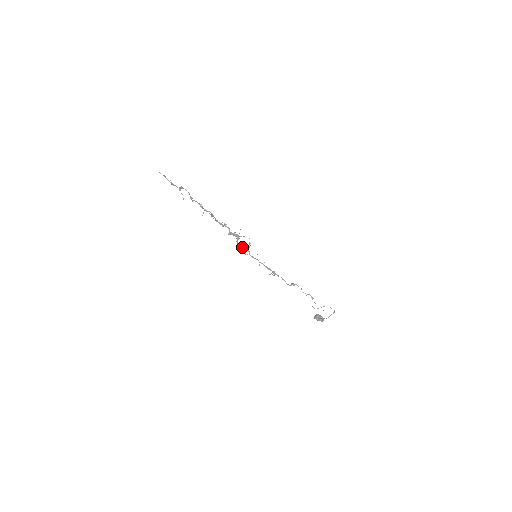
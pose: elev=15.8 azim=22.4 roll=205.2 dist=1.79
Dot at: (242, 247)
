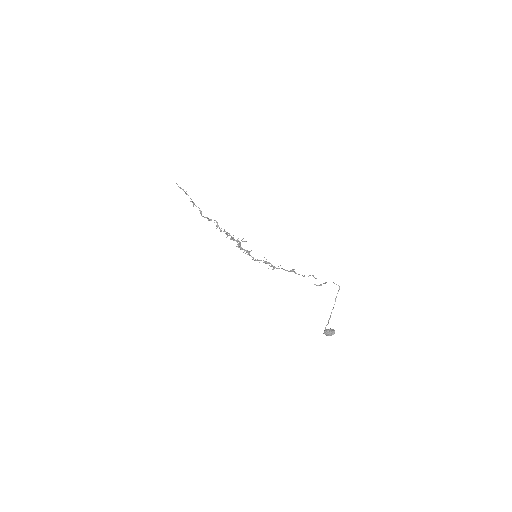
Dot at: occluded
